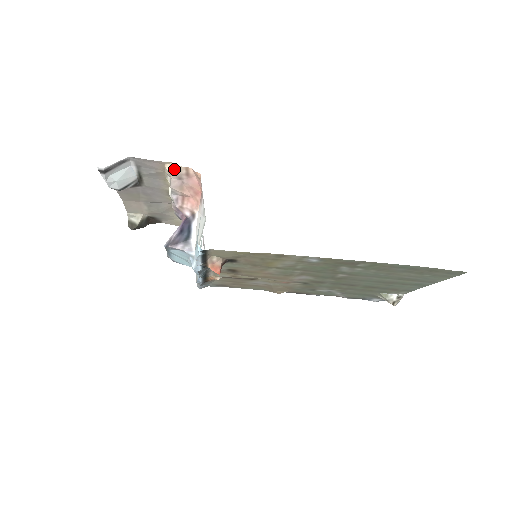
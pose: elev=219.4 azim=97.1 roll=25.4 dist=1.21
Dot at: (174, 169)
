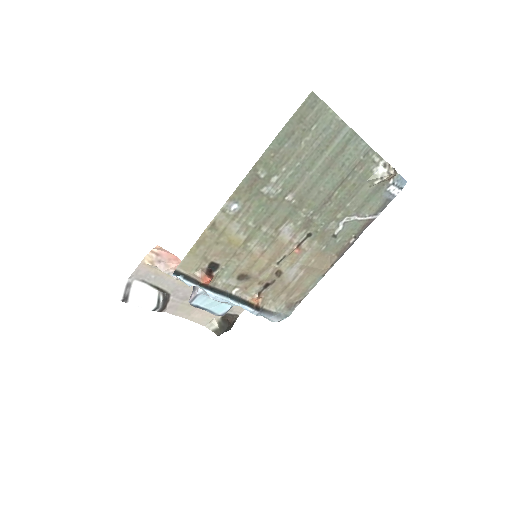
Dot at: (150, 260)
